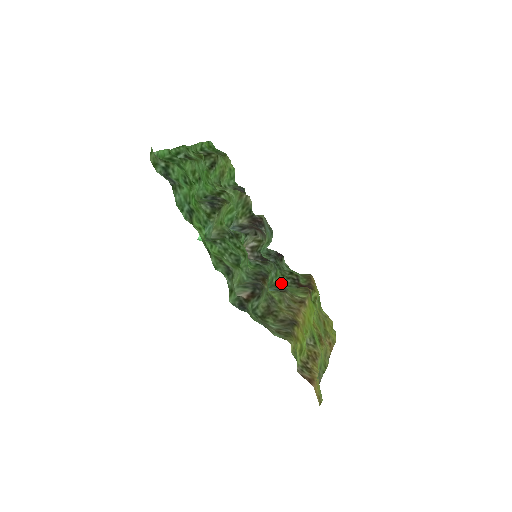
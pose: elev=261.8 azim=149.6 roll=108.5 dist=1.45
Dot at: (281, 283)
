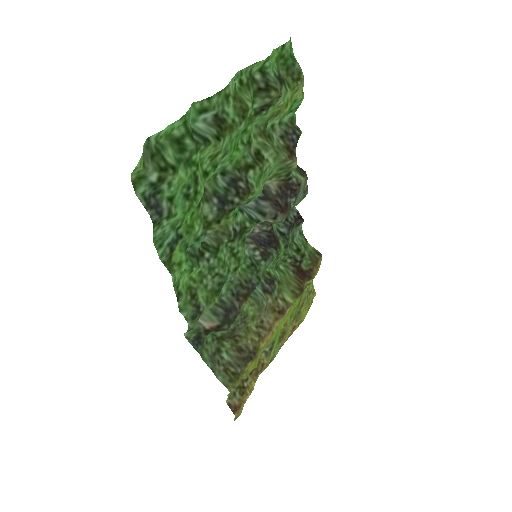
Dot at: (278, 262)
